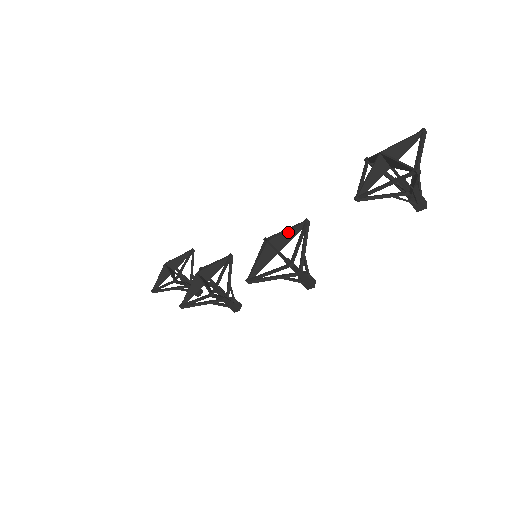
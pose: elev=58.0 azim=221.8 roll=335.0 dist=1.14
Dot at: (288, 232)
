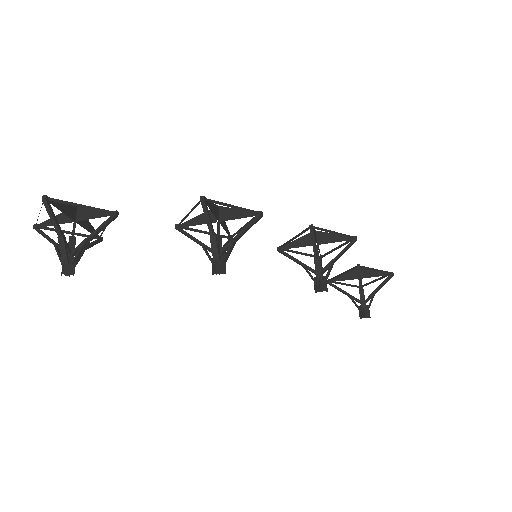
Dot at: (318, 246)
